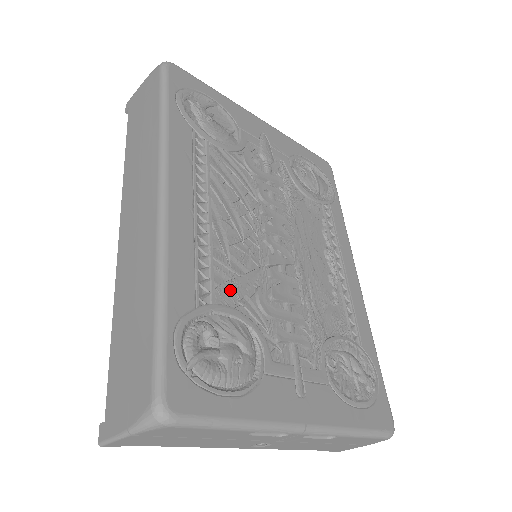
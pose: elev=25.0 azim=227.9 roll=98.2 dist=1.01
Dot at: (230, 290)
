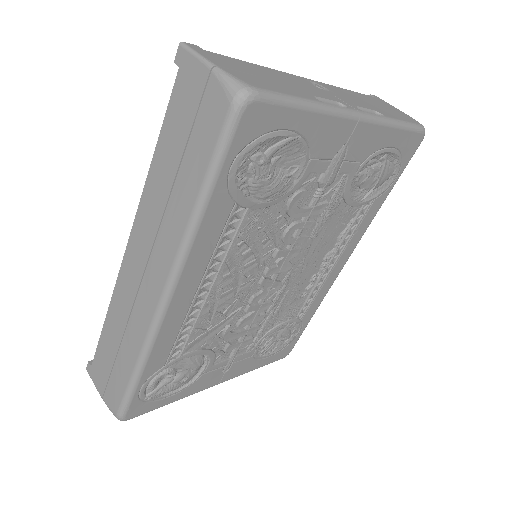
Dot at: (201, 339)
